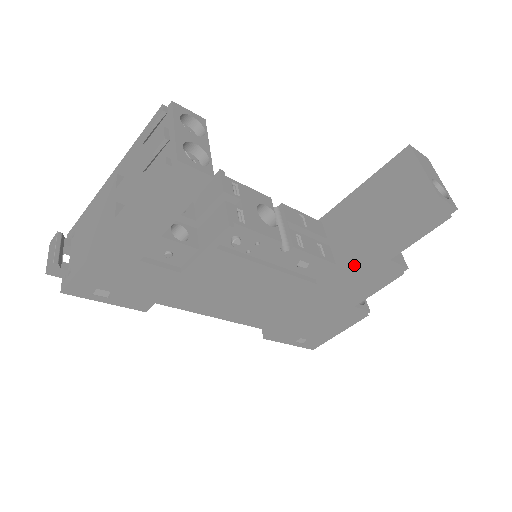
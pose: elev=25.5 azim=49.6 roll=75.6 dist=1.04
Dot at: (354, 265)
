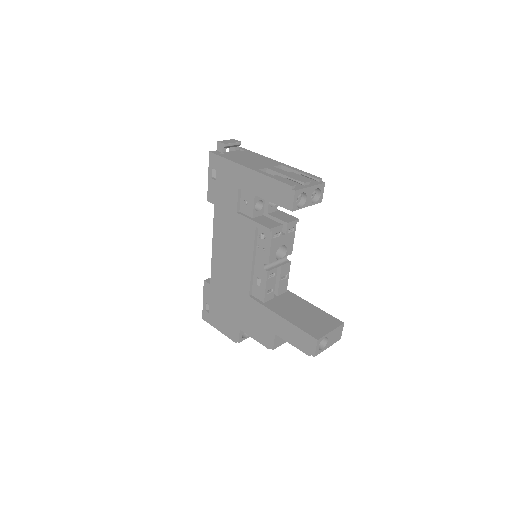
Dot at: (266, 313)
